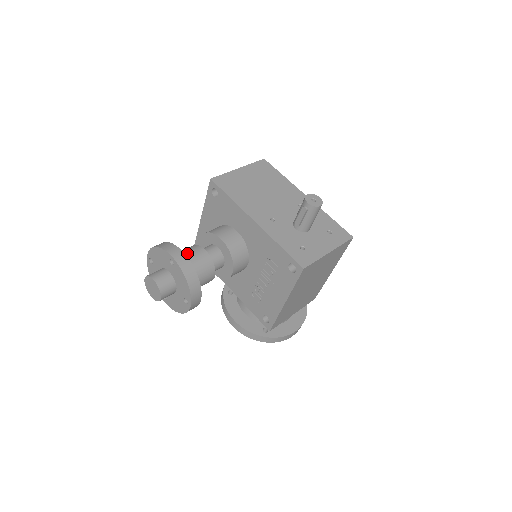
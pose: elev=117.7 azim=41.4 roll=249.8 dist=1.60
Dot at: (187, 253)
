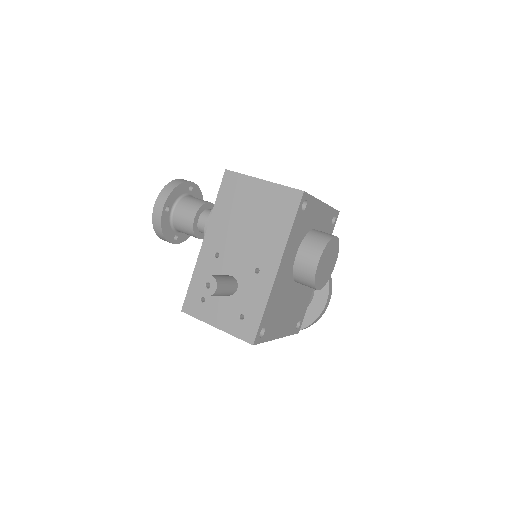
Dot at: (184, 207)
